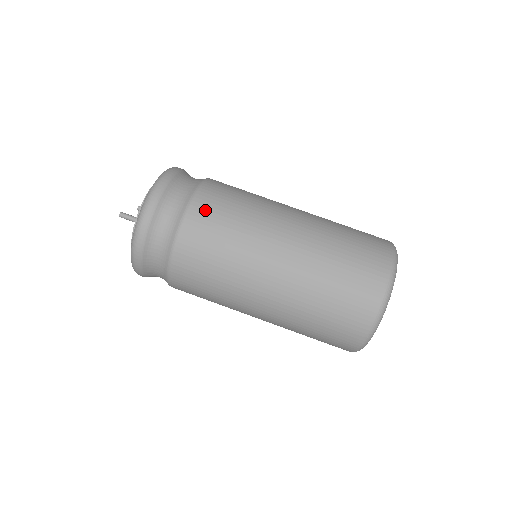
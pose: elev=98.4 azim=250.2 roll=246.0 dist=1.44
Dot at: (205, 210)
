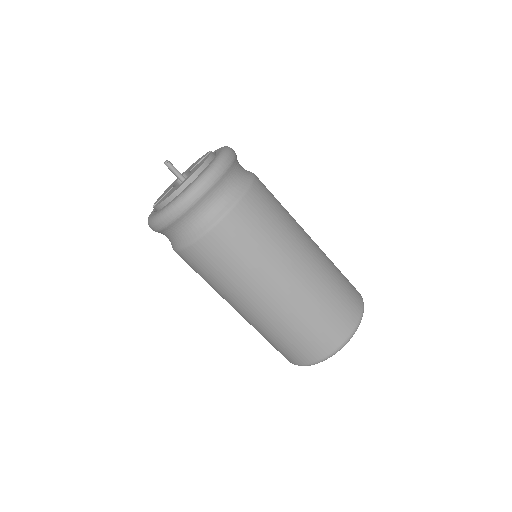
Dot at: (258, 201)
